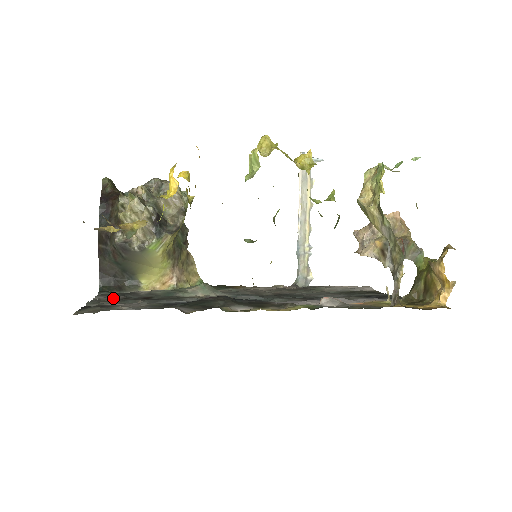
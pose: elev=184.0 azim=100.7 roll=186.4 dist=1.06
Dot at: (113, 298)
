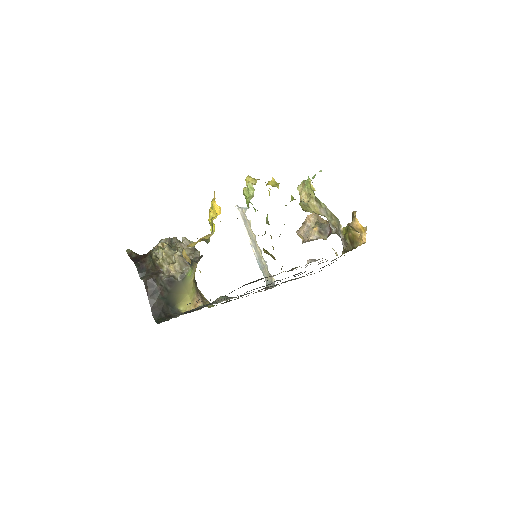
Dot at: occluded
